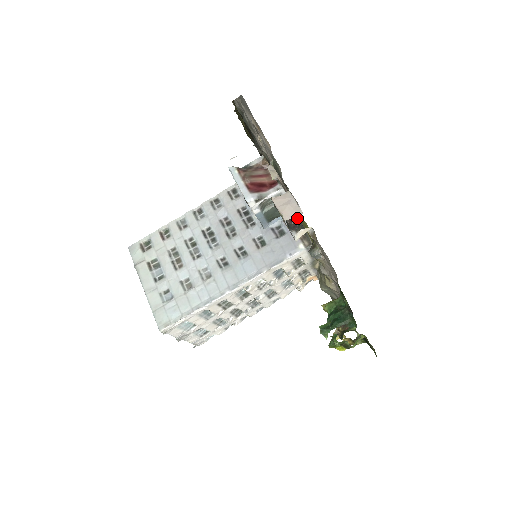
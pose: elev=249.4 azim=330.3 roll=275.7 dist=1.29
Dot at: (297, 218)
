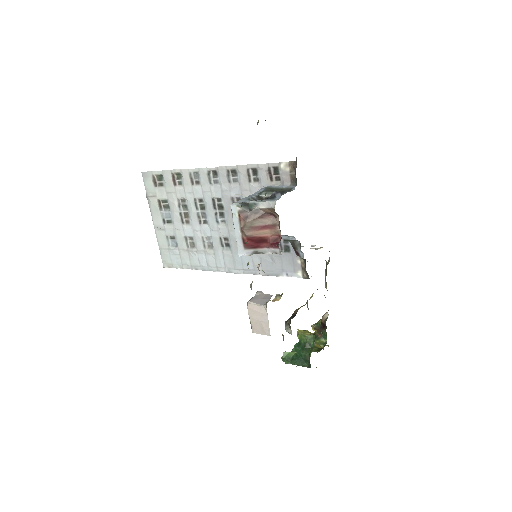
Dot at: (303, 254)
